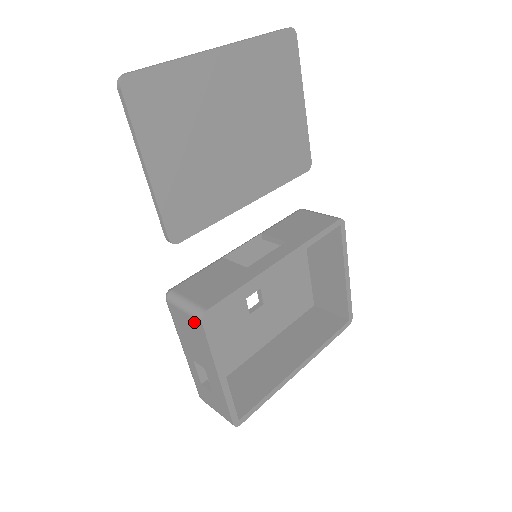
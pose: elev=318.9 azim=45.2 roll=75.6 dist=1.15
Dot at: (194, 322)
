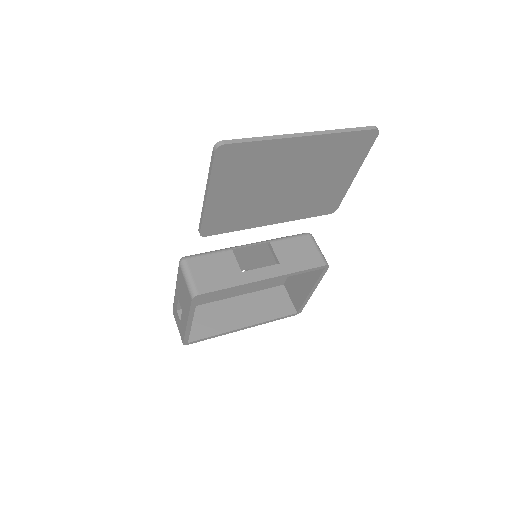
Dot at: (188, 293)
